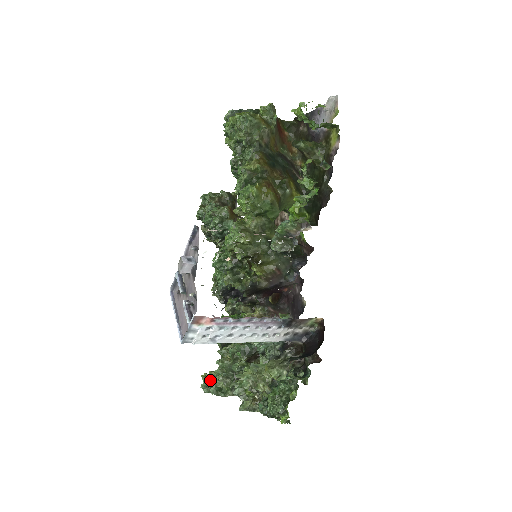
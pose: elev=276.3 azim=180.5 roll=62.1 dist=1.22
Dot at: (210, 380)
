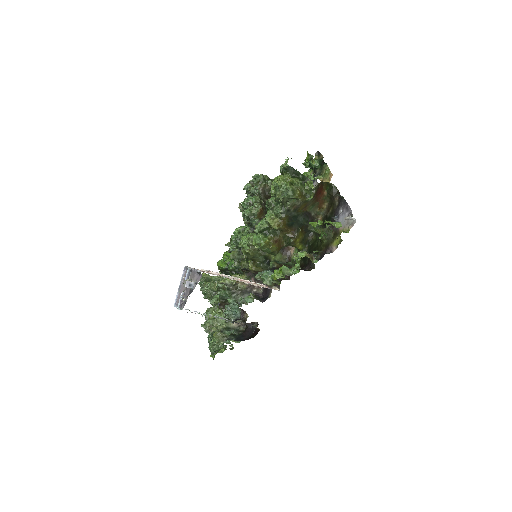
Dot at: (205, 279)
